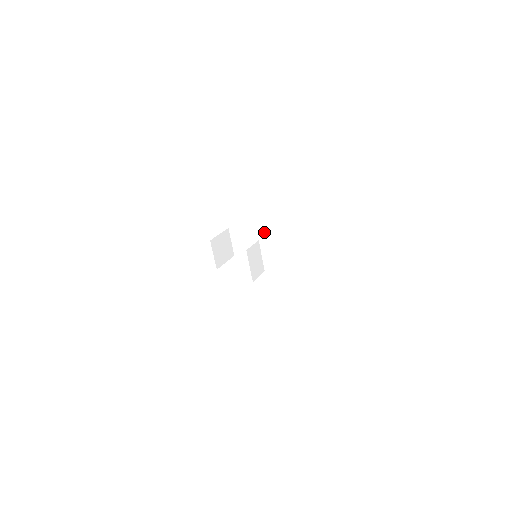
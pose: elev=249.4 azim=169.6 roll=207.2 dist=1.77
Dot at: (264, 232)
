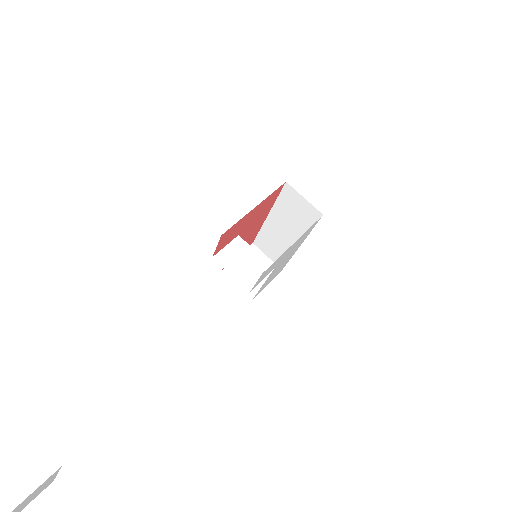
Dot at: (273, 220)
